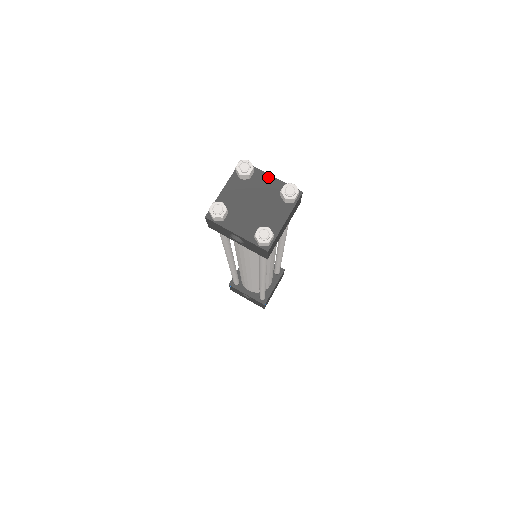
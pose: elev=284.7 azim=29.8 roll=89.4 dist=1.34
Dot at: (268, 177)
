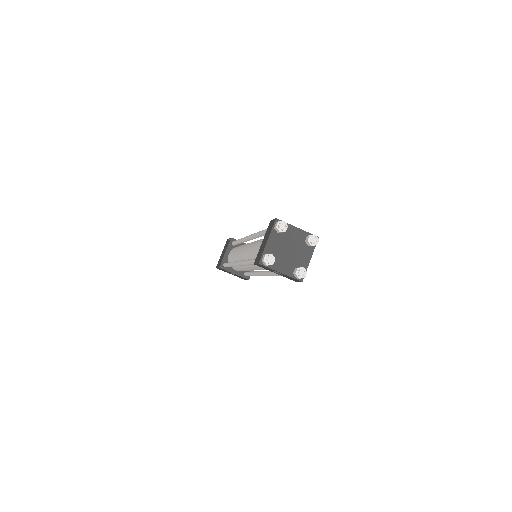
Dot at: (295, 229)
